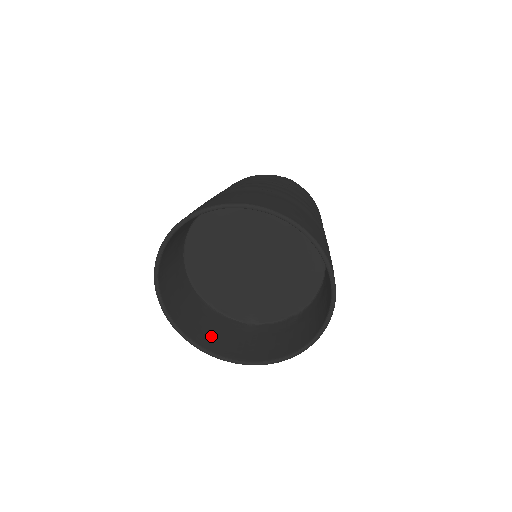
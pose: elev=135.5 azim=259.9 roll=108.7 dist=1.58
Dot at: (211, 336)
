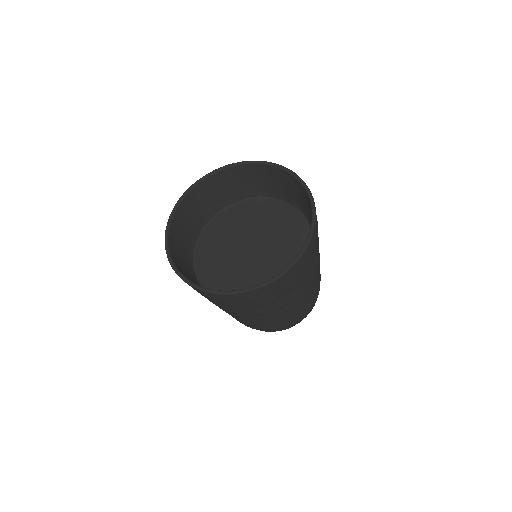
Dot at: occluded
